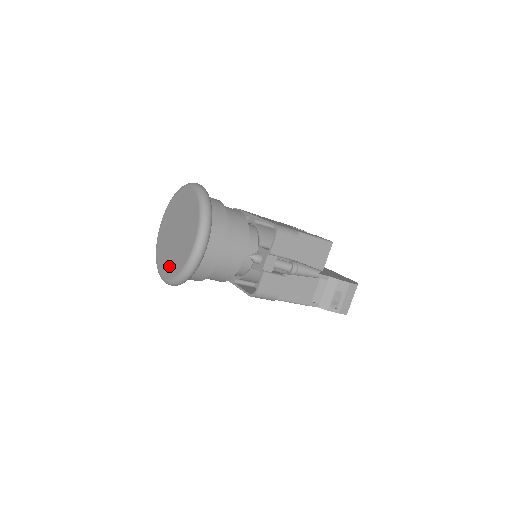
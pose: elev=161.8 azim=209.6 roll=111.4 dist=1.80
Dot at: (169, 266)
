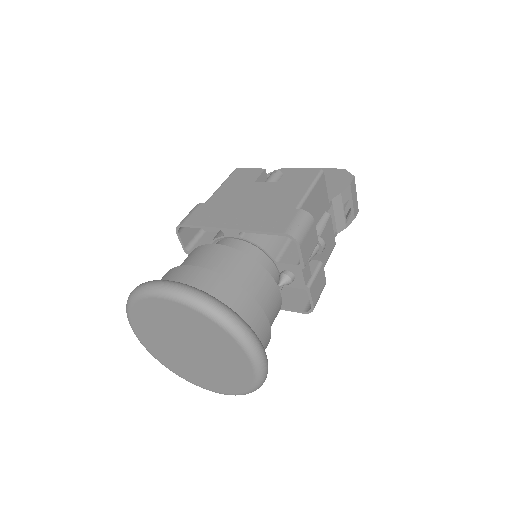
Dot at: (216, 383)
